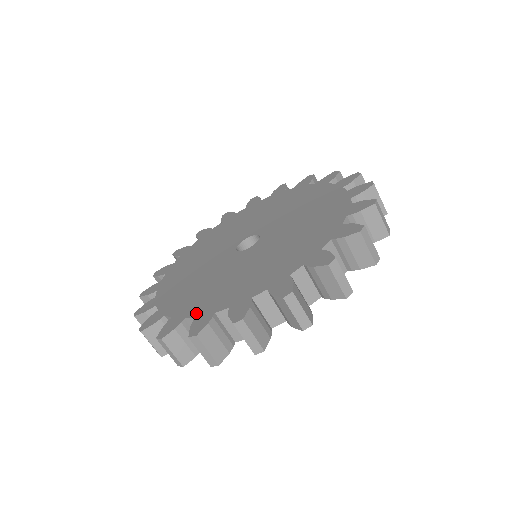
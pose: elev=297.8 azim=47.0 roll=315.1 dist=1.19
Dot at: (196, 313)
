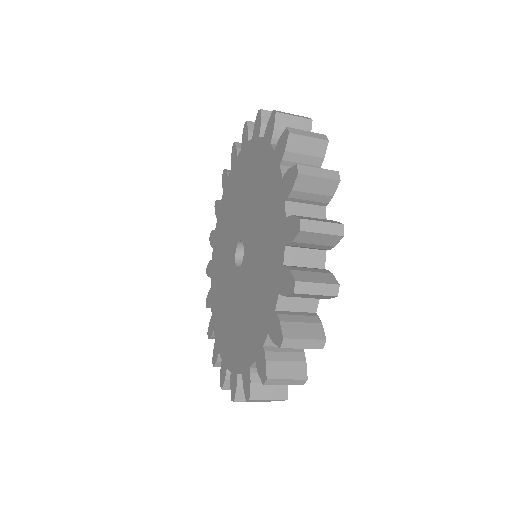
Dot at: (230, 365)
